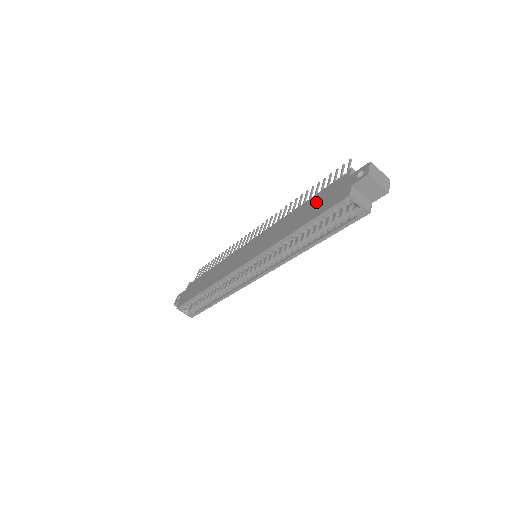
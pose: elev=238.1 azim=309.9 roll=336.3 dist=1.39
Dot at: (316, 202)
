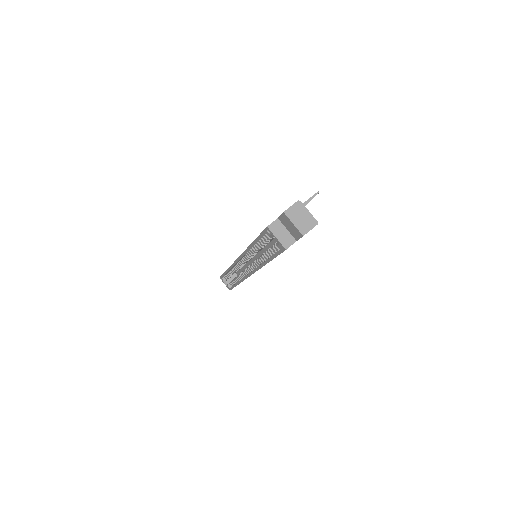
Dot at: occluded
